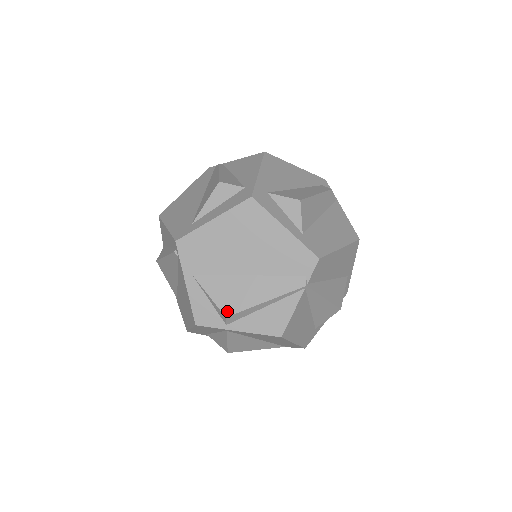
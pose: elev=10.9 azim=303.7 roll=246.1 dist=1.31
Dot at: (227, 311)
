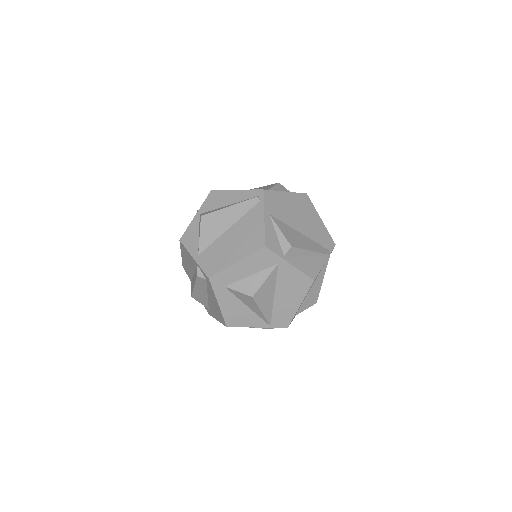
Dot at: (292, 244)
